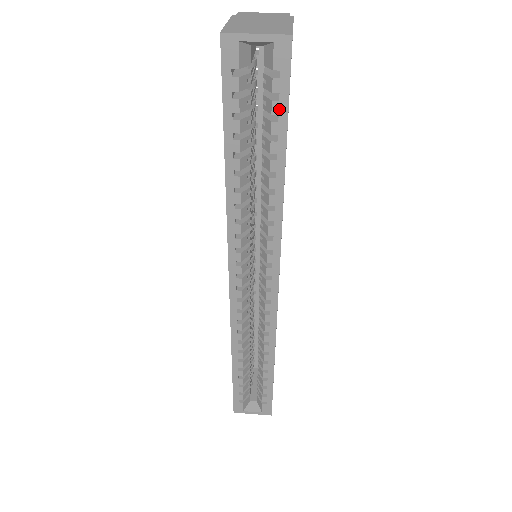
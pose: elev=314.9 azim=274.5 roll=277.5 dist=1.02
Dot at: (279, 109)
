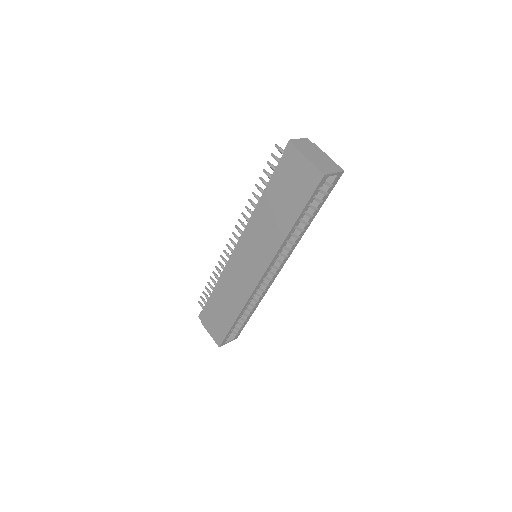
Dot at: (325, 198)
